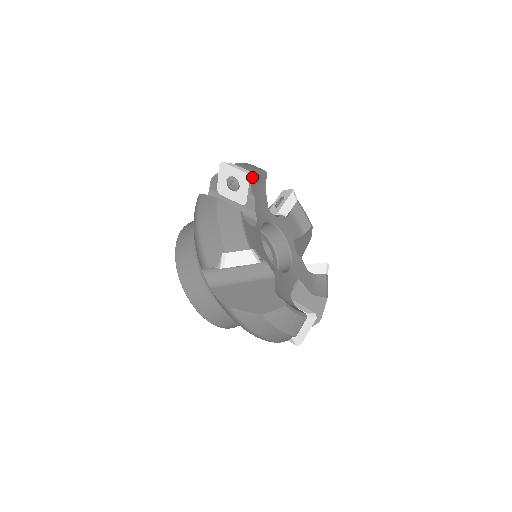
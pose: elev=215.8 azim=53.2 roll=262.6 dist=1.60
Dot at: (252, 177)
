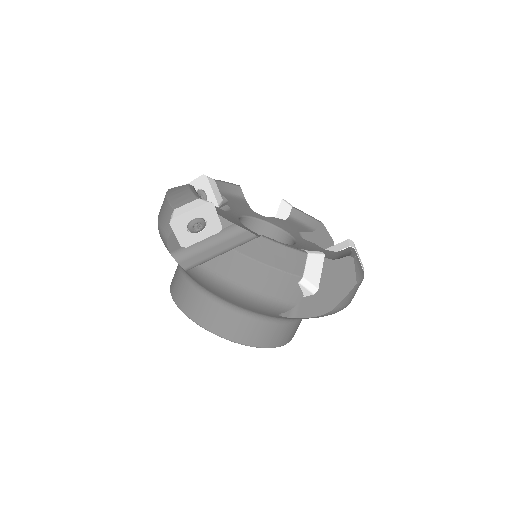
Dot at: (216, 183)
